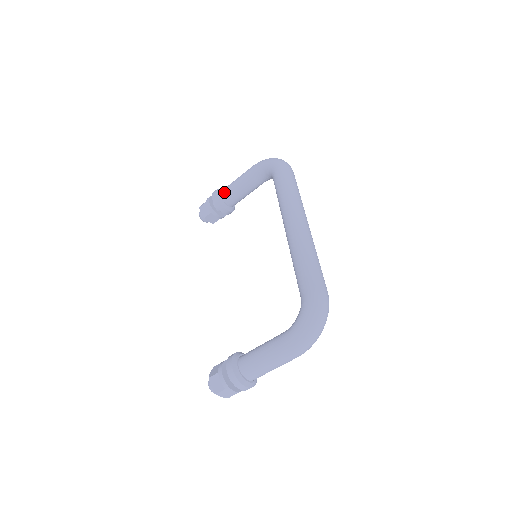
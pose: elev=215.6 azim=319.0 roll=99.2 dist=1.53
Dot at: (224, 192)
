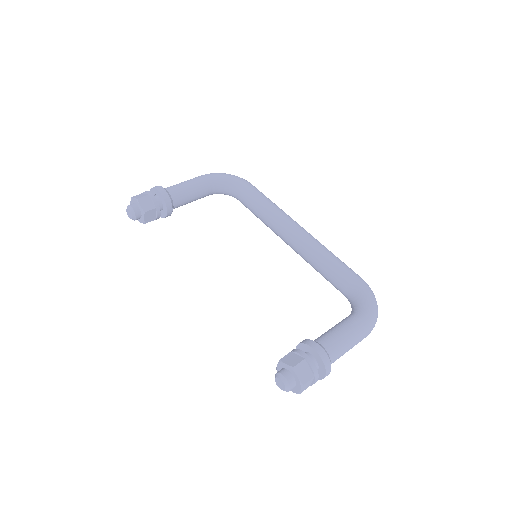
Dot at: (173, 190)
